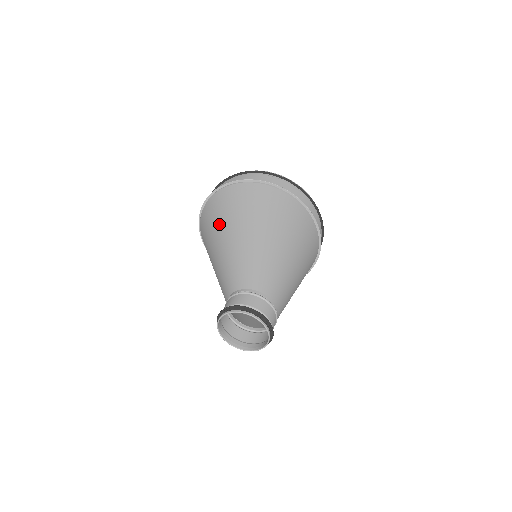
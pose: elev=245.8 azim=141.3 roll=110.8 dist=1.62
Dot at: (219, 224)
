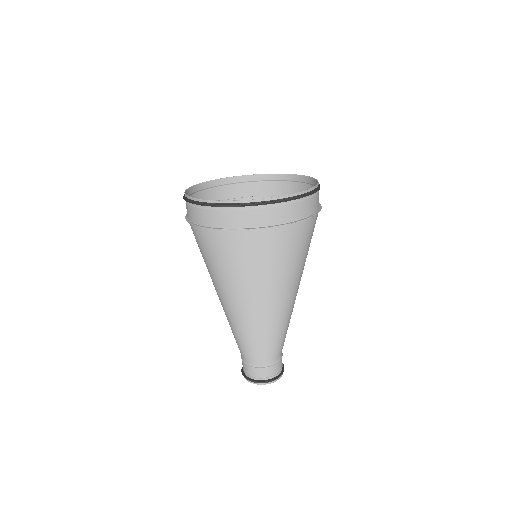
Dot at: occluded
